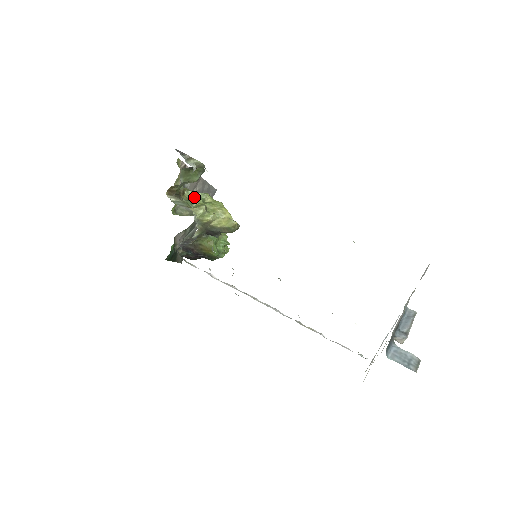
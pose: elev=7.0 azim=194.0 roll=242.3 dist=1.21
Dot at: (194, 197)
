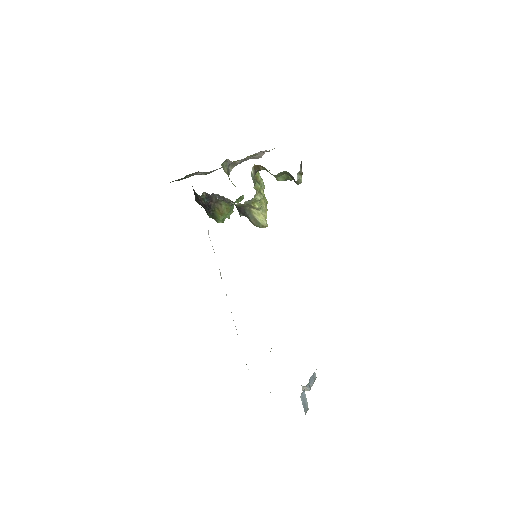
Dot at: (259, 181)
